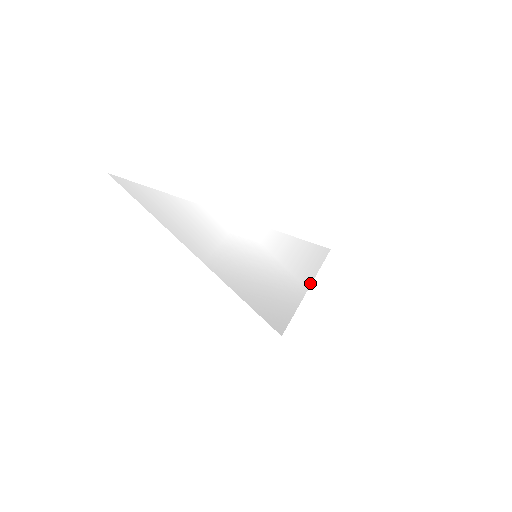
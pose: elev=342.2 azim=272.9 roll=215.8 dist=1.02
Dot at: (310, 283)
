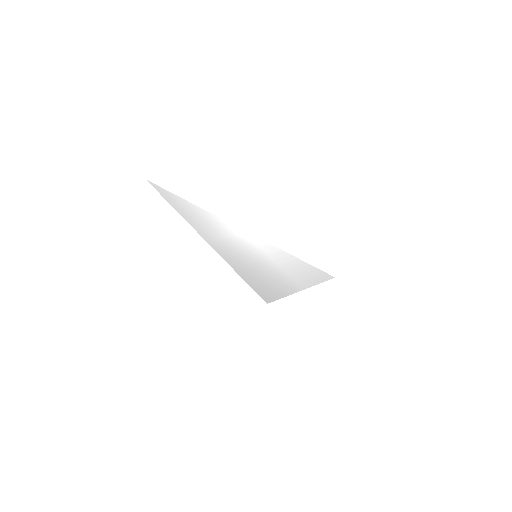
Dot at: (307, 287)
